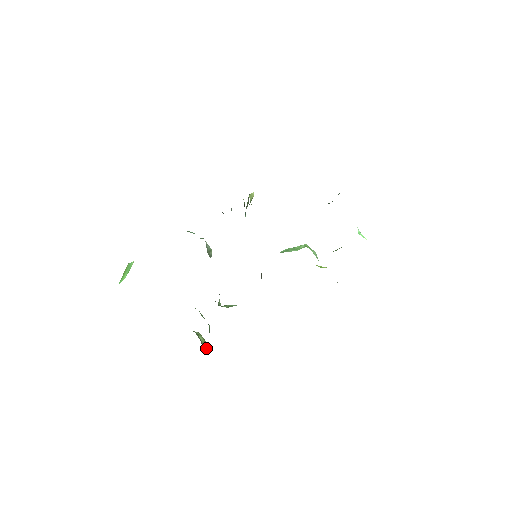
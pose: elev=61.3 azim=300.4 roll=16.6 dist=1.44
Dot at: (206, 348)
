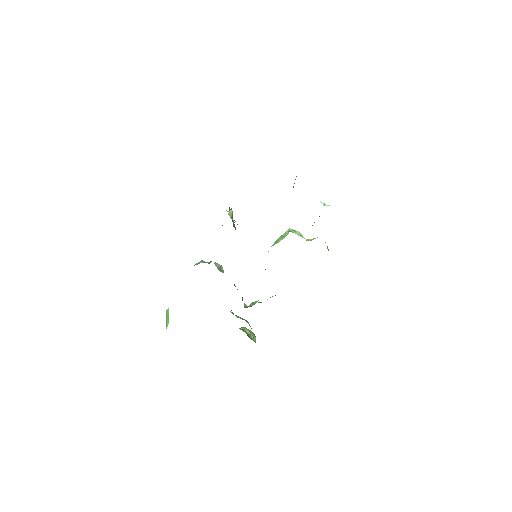
Dot at: (254, 337)
